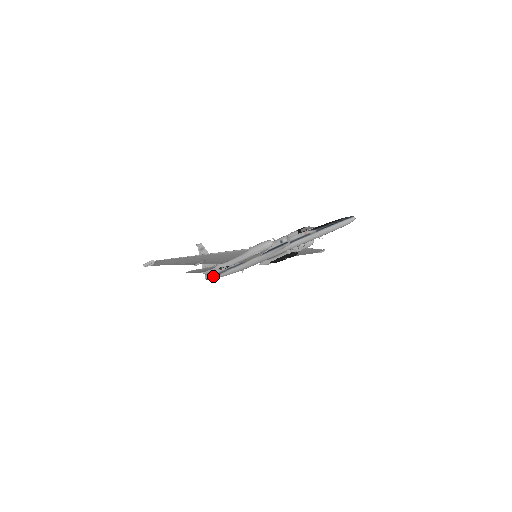
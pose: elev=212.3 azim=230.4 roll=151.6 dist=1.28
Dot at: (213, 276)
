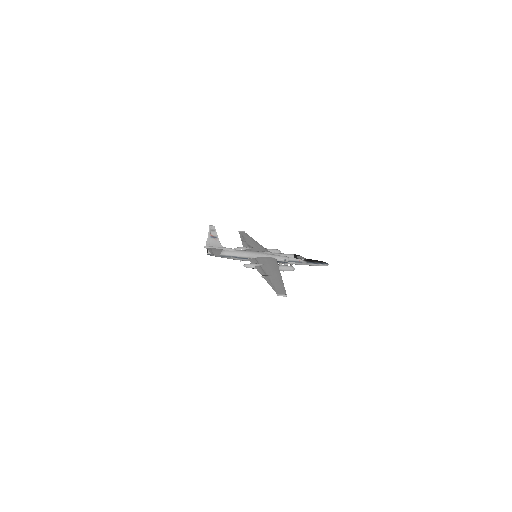
Dot at: occluded
